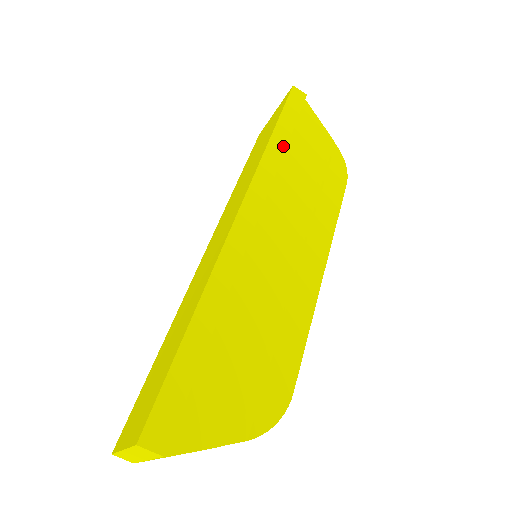
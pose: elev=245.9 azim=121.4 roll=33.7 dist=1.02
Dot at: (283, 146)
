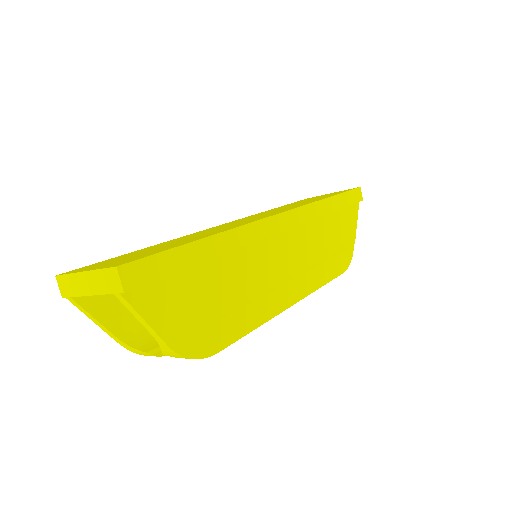
Dot at: (330, 210)
